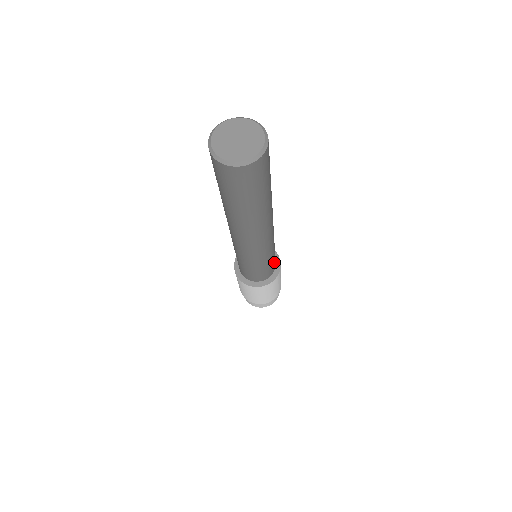
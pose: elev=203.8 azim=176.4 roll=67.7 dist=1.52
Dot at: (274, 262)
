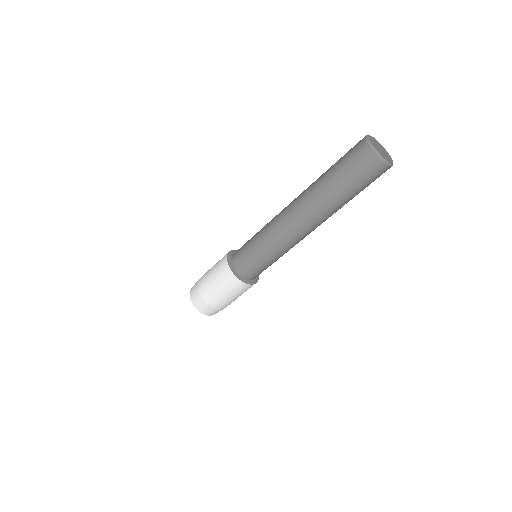
Dot at: occluded
